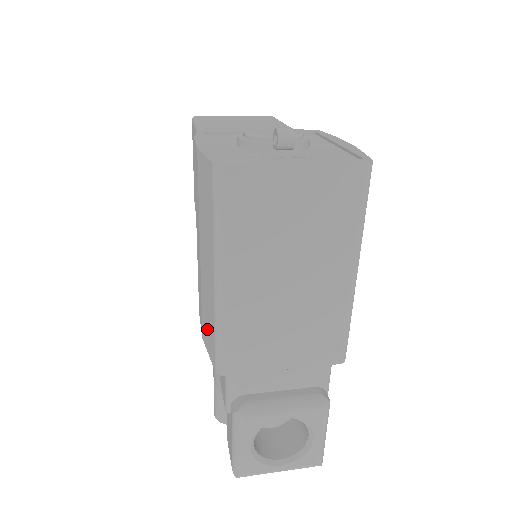
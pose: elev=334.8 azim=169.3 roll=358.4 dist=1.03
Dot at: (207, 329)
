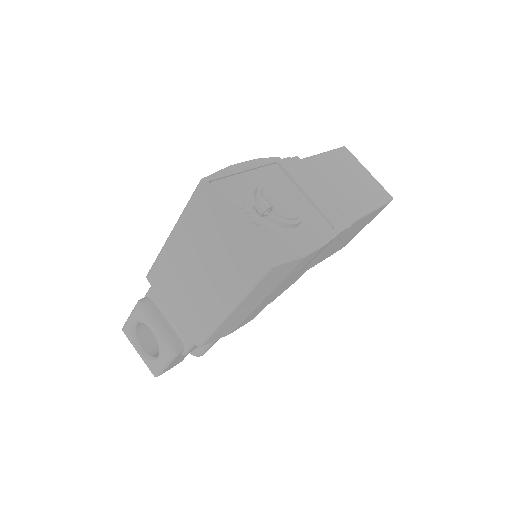
Dot at: occluded
